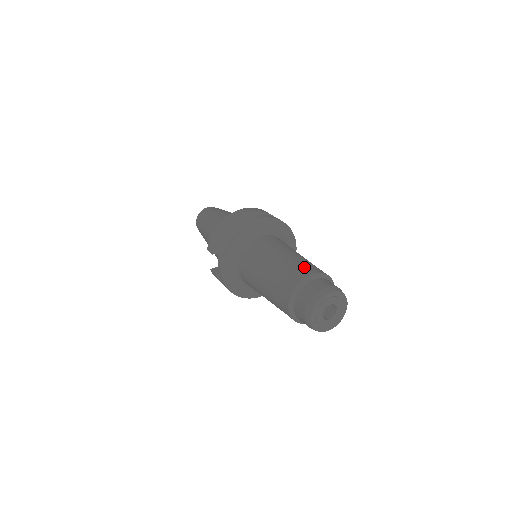
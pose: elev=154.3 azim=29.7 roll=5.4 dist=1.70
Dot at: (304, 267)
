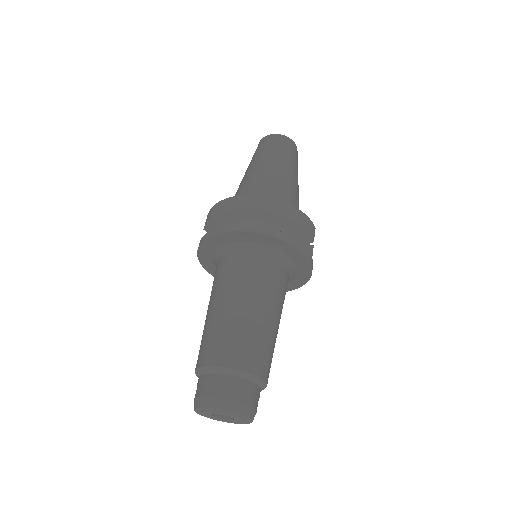
Dot at: (233, 348)
